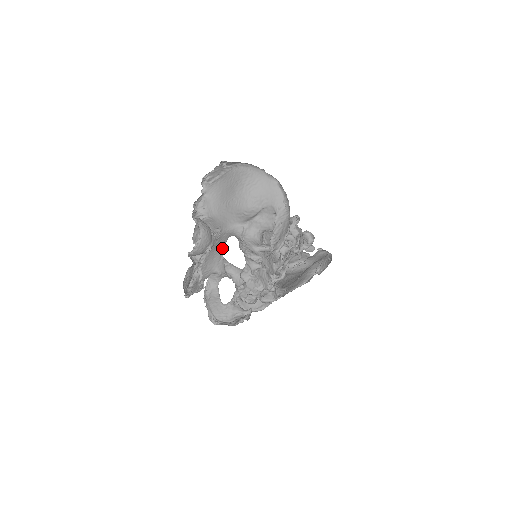
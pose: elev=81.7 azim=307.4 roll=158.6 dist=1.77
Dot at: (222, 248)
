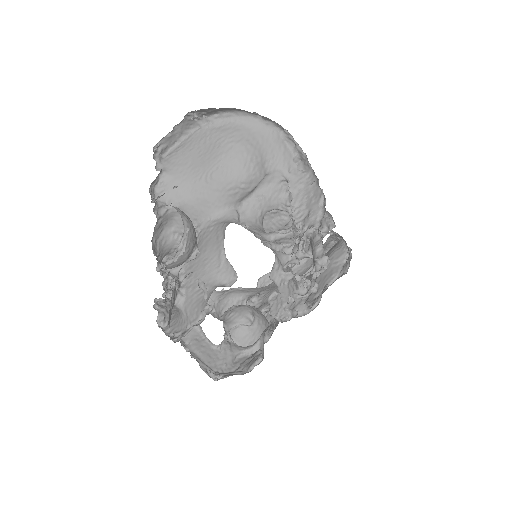
Dot at: (218, 245)
